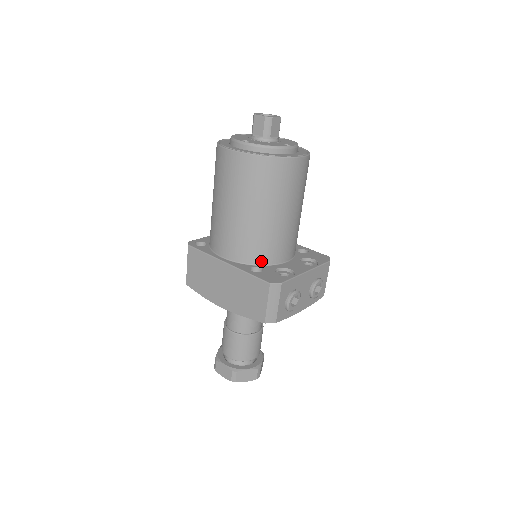
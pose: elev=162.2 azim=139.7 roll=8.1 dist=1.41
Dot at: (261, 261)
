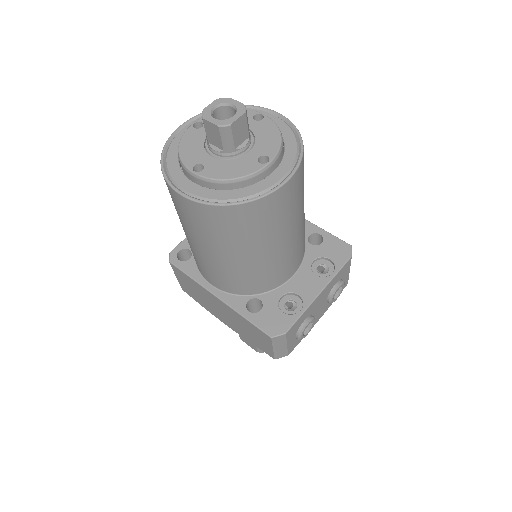
Dot at: (259, 291)
